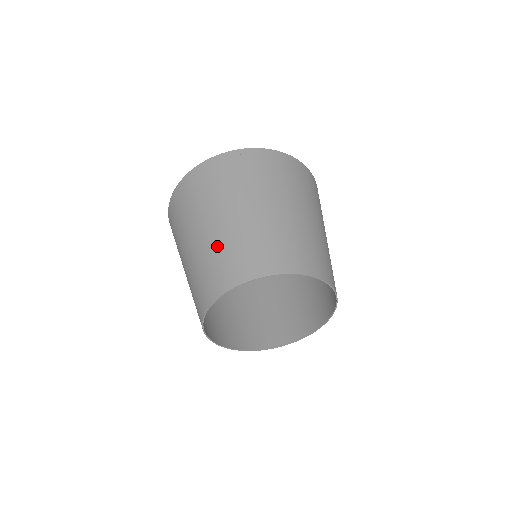
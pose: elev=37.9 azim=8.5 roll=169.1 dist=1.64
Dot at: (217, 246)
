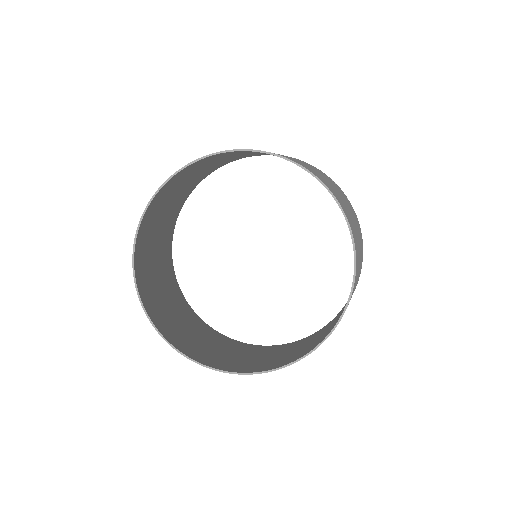
Dot at: (291, 158)
